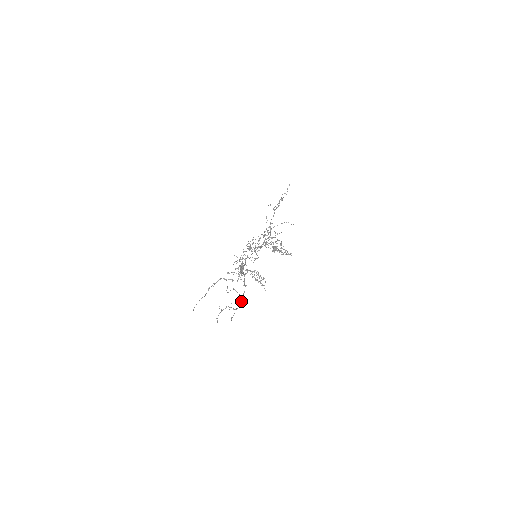
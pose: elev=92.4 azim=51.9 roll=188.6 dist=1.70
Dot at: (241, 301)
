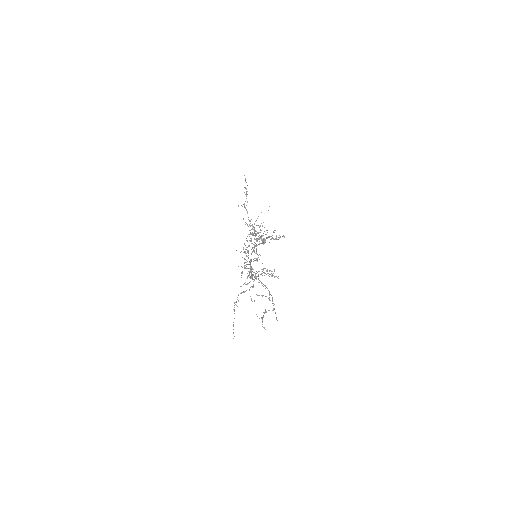
Dot at: (272, 300)
